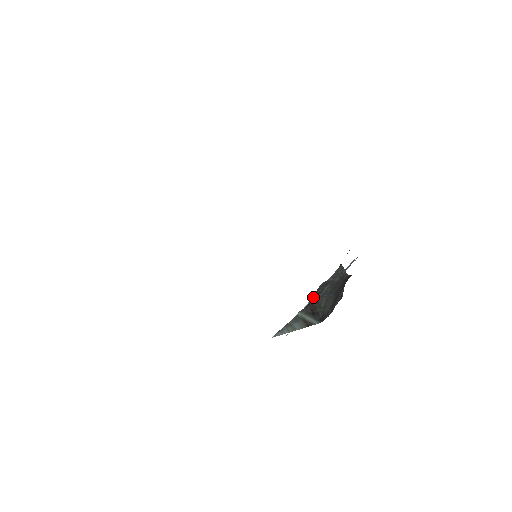
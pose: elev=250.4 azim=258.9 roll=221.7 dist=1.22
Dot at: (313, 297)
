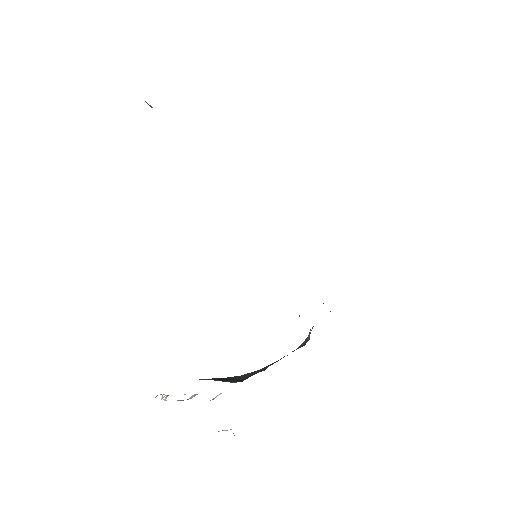
Dot at: occluded
